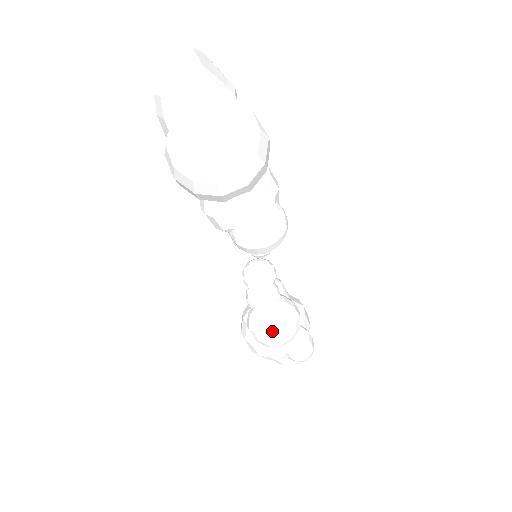
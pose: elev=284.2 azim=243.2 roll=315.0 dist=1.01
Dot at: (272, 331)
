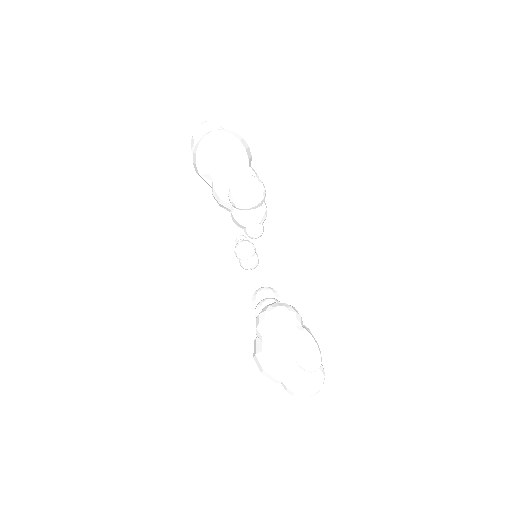
Dot at: (273, 313)
